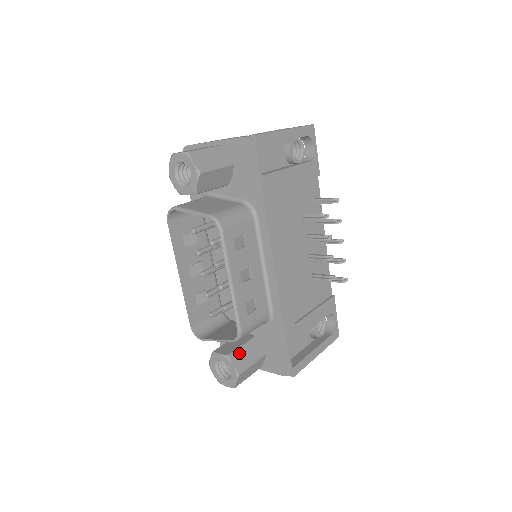
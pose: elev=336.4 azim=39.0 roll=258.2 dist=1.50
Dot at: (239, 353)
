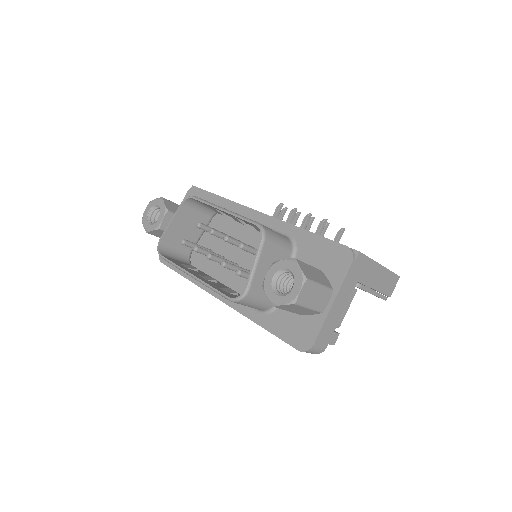
Dot at: occluded
